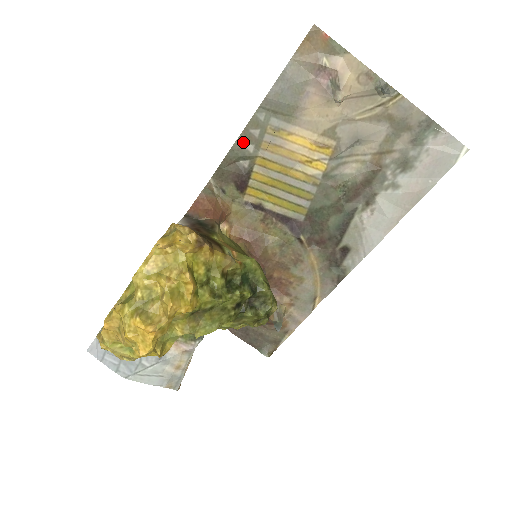
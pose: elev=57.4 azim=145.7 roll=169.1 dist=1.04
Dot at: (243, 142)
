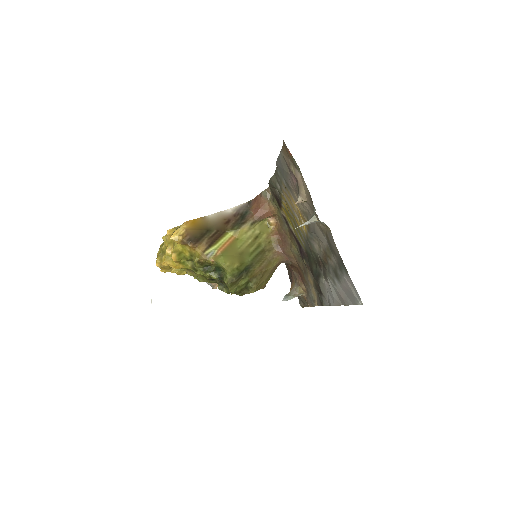
Dot at: (276, 180)
